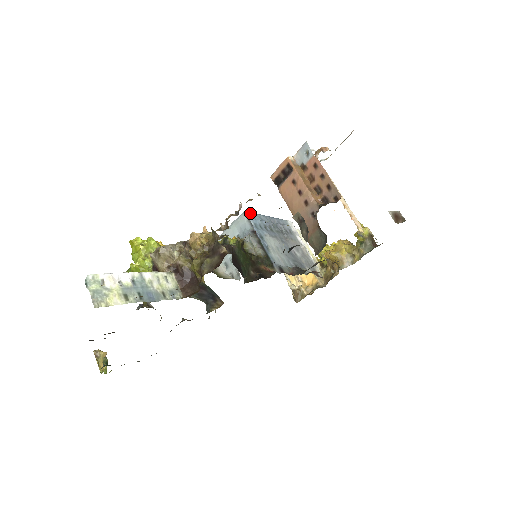
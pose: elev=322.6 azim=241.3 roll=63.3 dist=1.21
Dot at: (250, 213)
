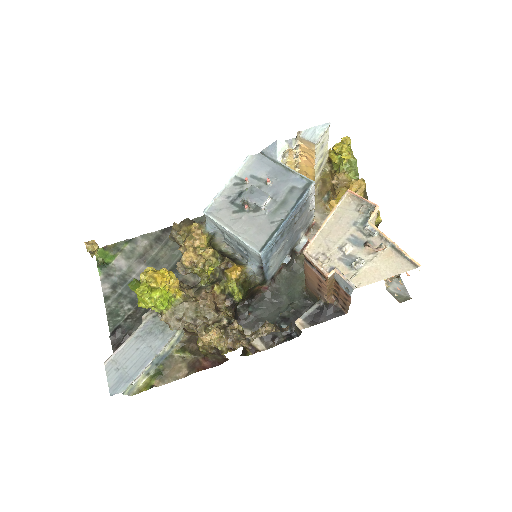
Dot at: (266, 250)
